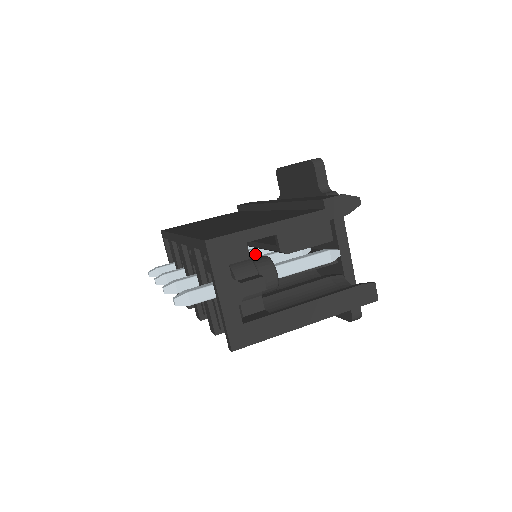
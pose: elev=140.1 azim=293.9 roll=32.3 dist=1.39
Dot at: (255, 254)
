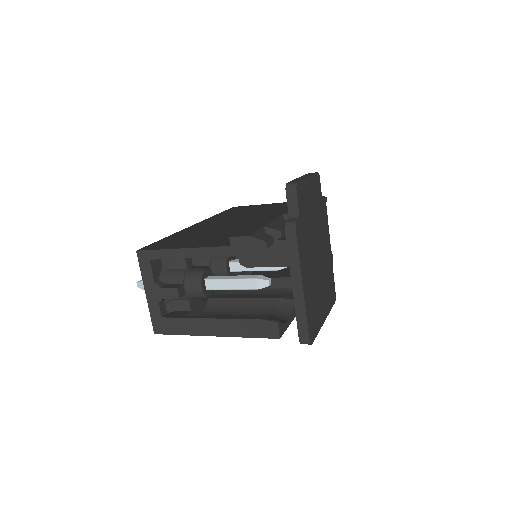
Dot at: occluded
